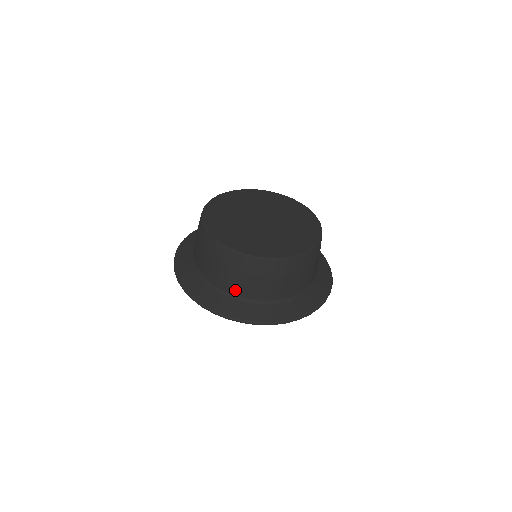
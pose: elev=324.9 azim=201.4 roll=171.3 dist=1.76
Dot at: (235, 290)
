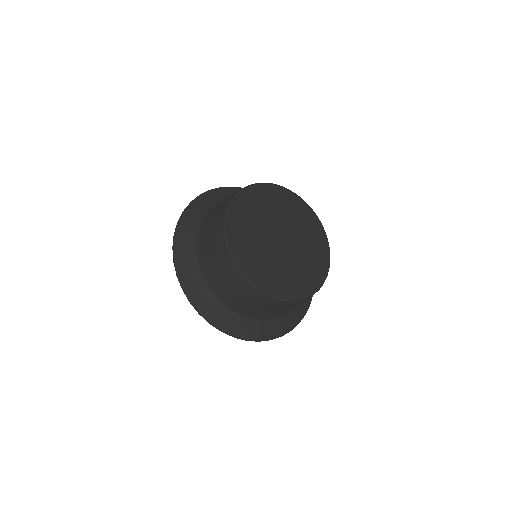
Dot at: (203, 263)
